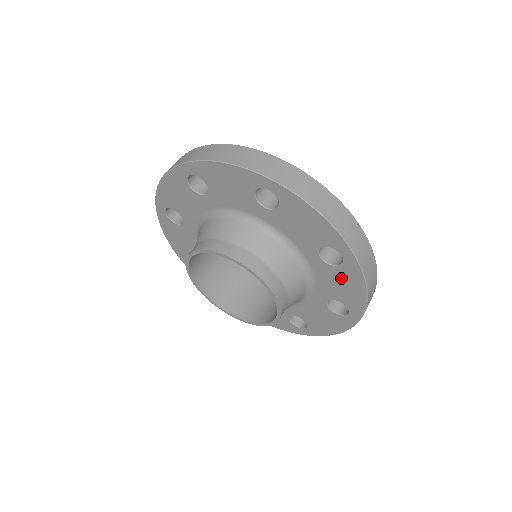
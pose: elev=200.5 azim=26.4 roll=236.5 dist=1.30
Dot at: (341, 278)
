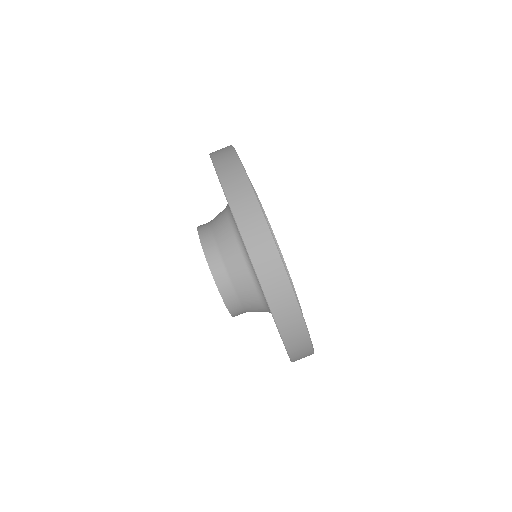
Dot at: occluded
